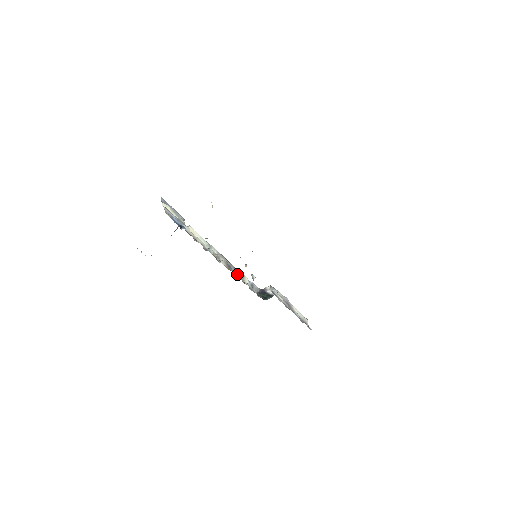
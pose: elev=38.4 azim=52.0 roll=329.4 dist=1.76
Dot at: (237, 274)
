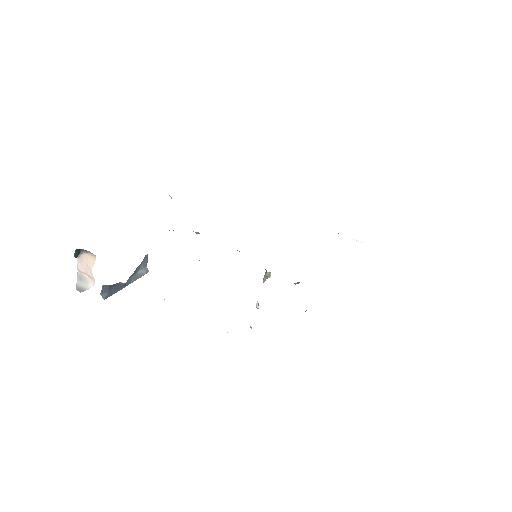
Dot at: occluded
